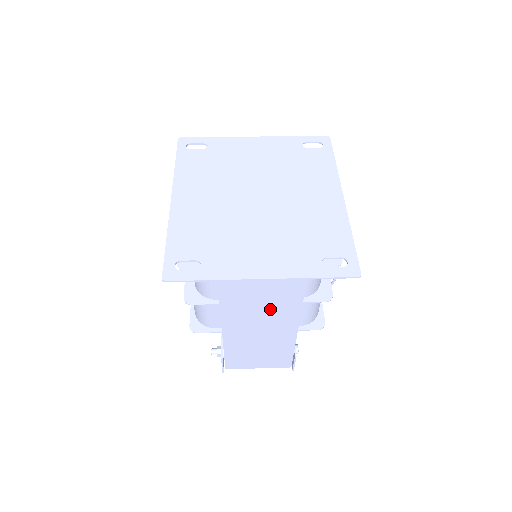
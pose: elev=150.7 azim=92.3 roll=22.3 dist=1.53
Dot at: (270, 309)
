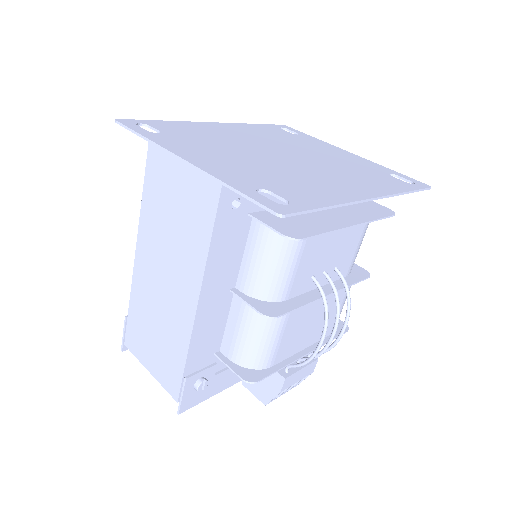
Dot at: (180, 234)
